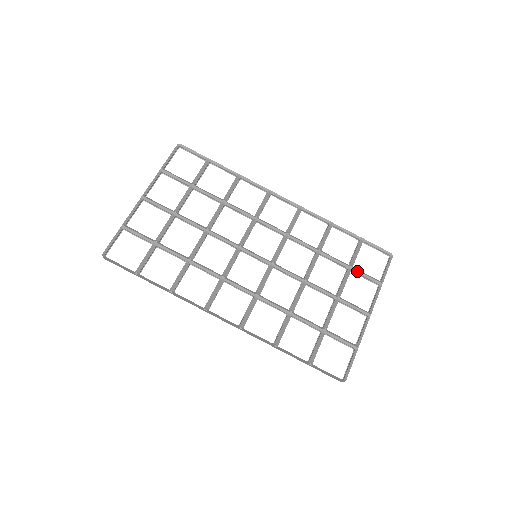
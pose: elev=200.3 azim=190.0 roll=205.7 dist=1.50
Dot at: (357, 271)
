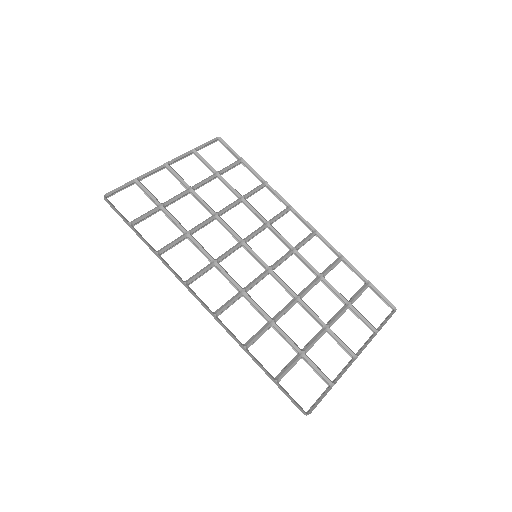
Dot at: (355, 310)
